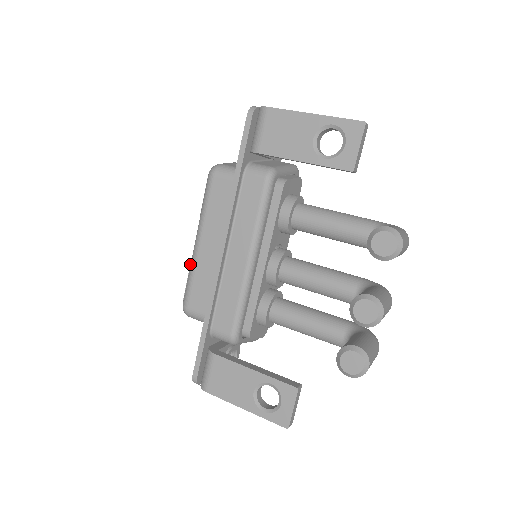
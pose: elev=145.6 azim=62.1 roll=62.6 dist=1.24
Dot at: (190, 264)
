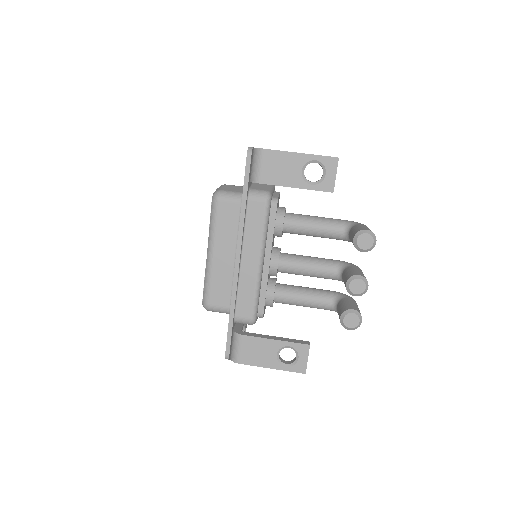
Dot at: (205, 271)
